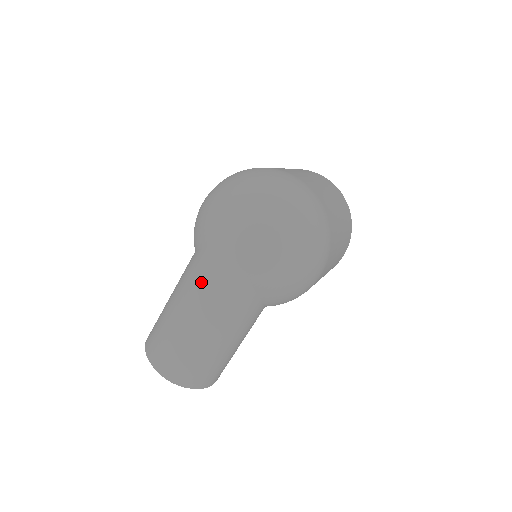
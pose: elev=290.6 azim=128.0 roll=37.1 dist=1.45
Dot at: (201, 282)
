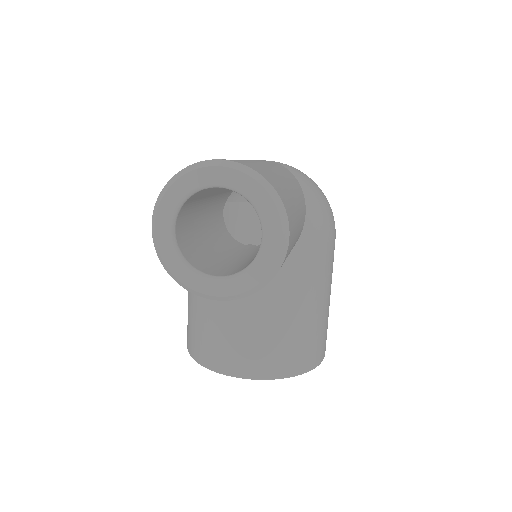
Dot at: occluded
